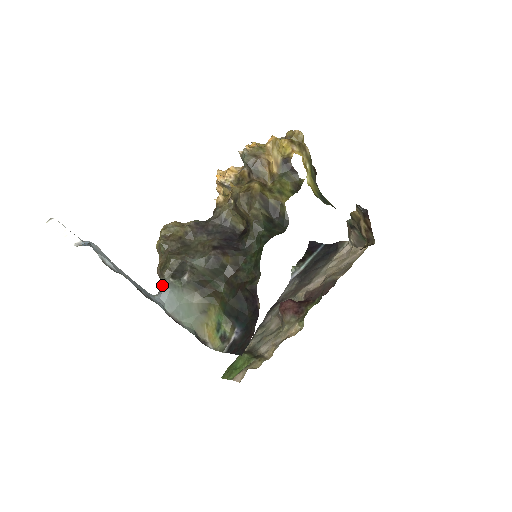
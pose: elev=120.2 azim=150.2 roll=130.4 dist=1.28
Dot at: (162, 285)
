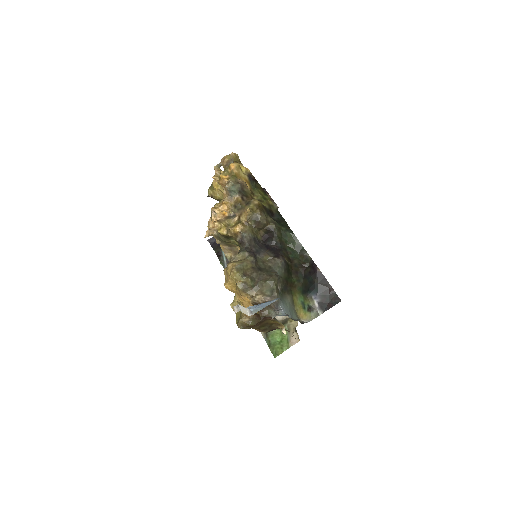
Dot at: (278, 304)
